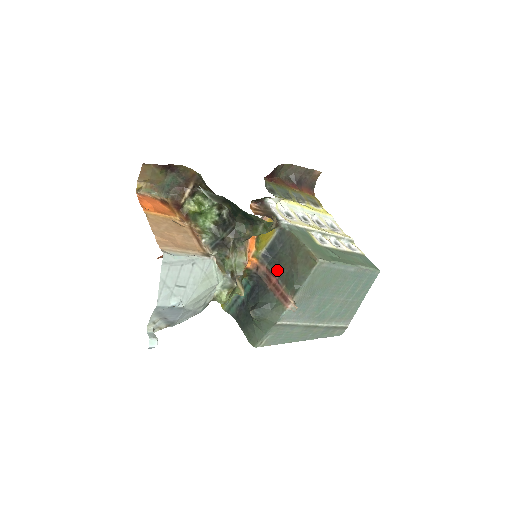
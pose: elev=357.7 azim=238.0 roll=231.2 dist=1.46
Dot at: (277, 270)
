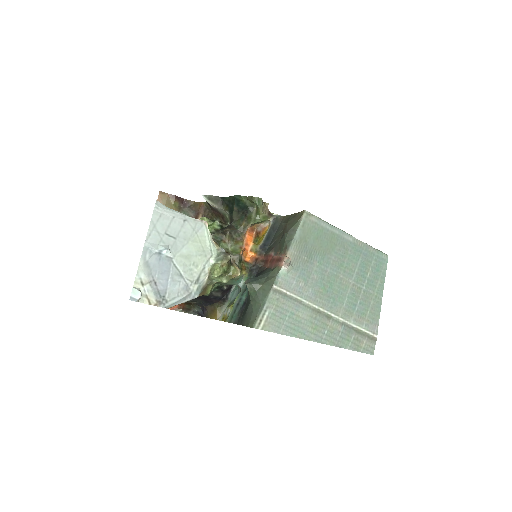
Dot at: (272, 248)
